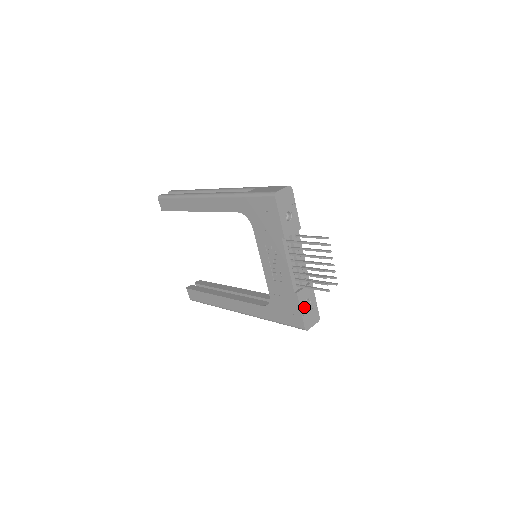
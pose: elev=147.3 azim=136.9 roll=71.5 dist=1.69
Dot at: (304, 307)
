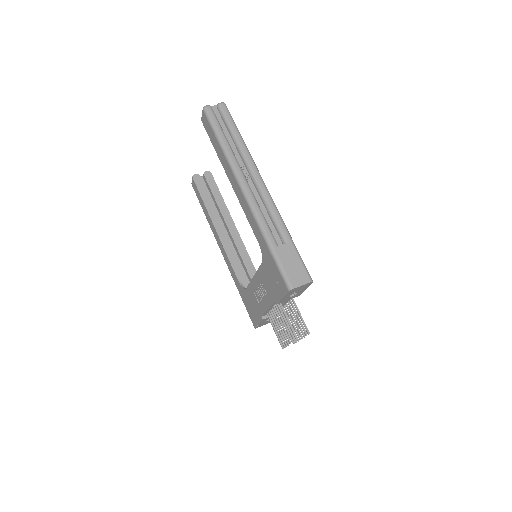
Dot at: occluded
